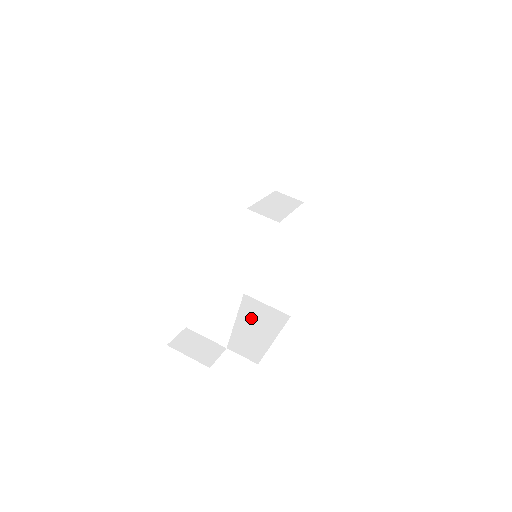
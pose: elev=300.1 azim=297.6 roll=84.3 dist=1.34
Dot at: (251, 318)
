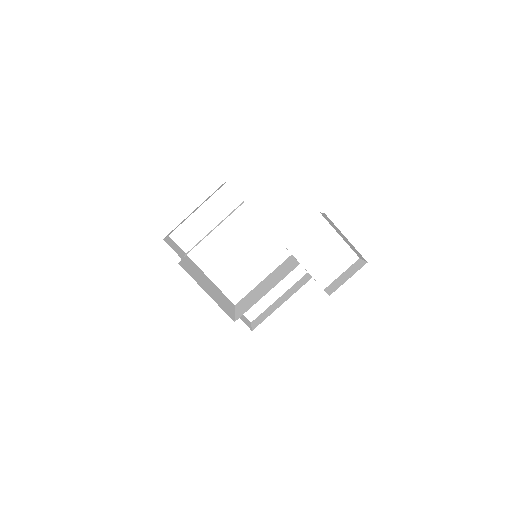
Dot at: (215, 294)
